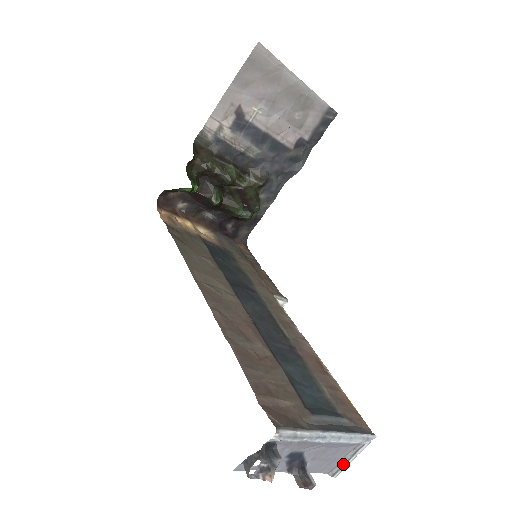
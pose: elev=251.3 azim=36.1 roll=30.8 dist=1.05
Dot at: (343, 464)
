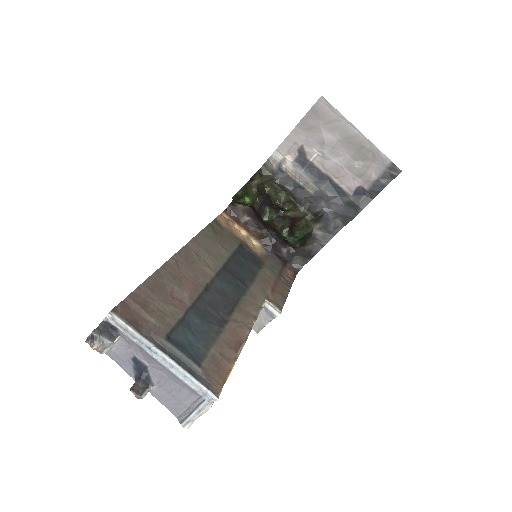
Dot at: (188, 413)
